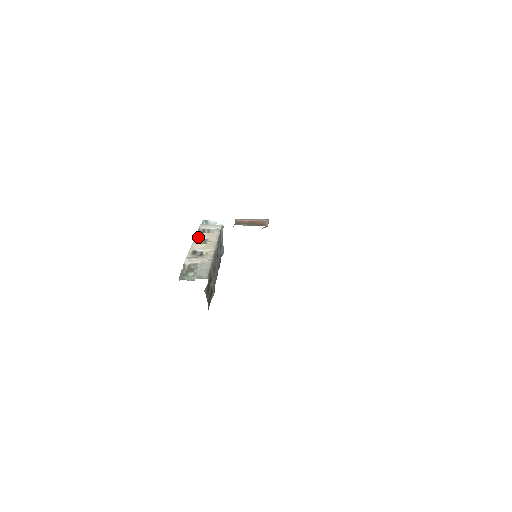
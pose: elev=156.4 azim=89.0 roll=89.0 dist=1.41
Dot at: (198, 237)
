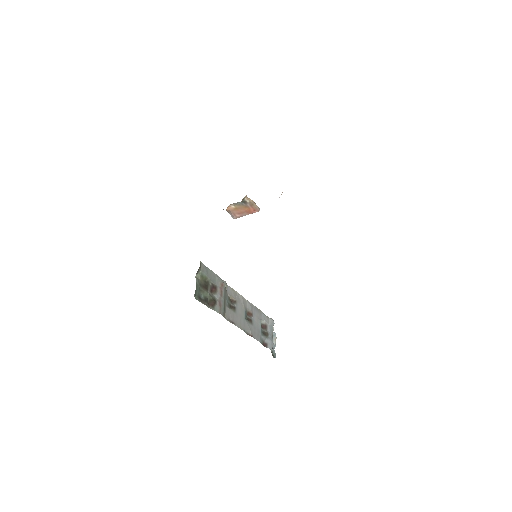
Dot at: occluded
